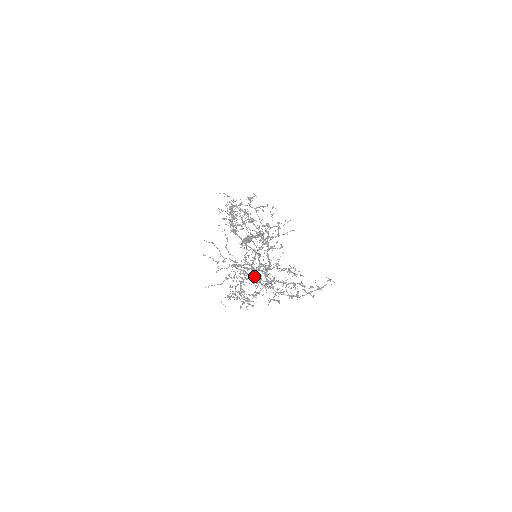
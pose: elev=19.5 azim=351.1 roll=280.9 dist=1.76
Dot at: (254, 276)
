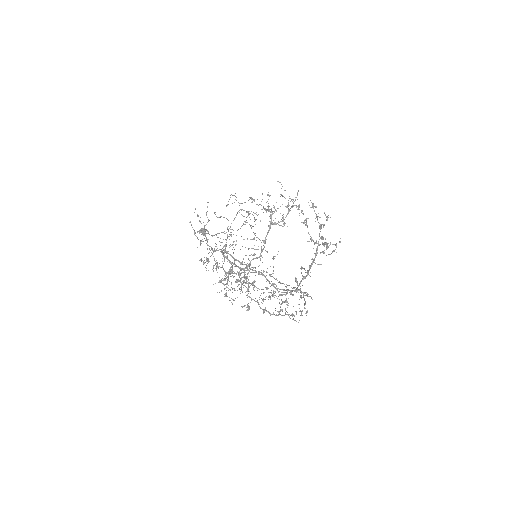
Dot at: (264, 275)
